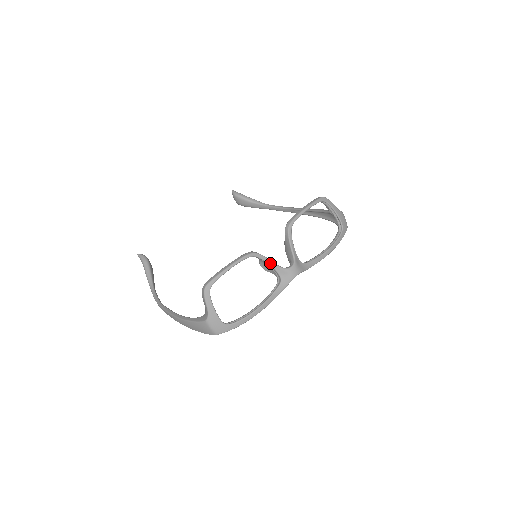
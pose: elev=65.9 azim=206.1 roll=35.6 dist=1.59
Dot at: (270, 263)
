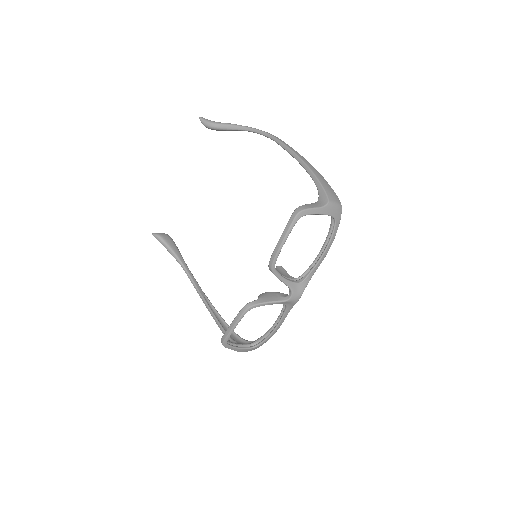
Dot at: (268, 304)
